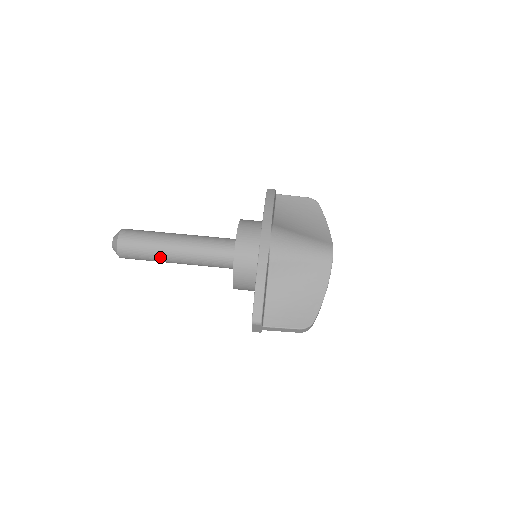
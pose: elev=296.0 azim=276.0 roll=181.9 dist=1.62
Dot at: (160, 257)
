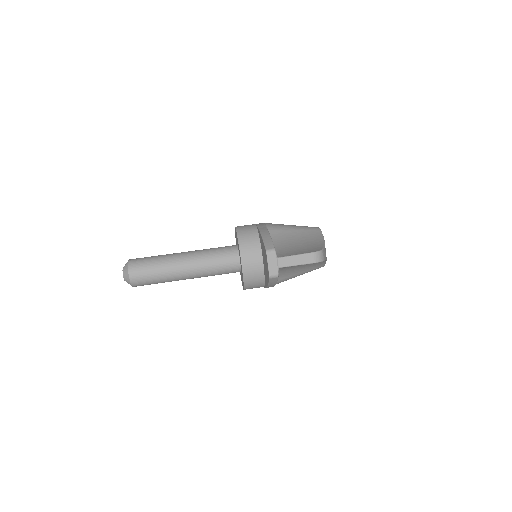
Dot at: (169, 265)
